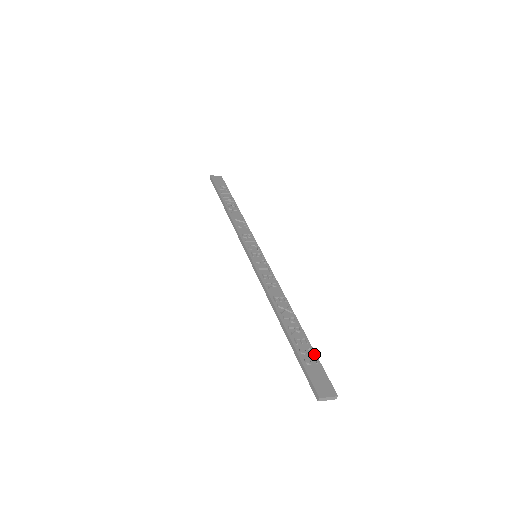
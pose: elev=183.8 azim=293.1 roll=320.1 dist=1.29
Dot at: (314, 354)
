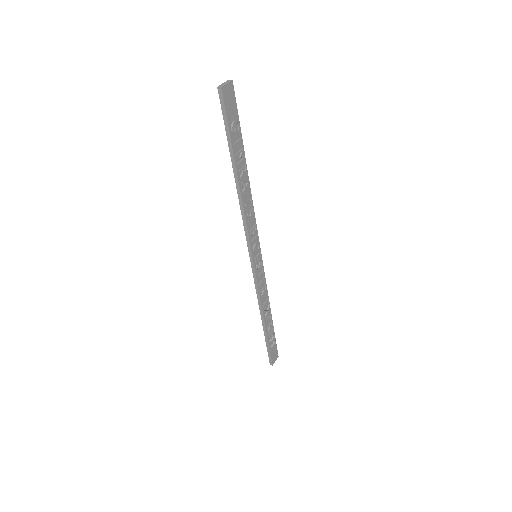
Dot at: occluded
